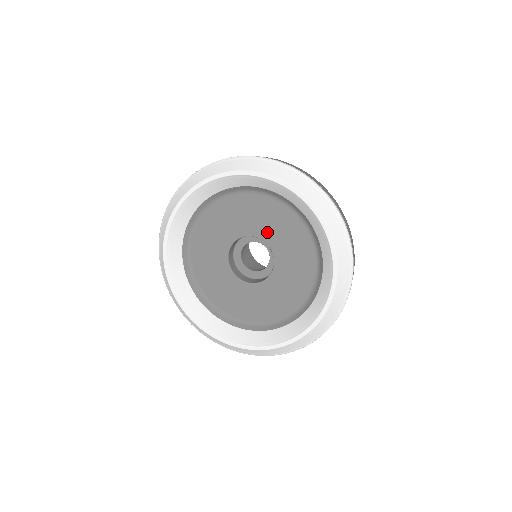
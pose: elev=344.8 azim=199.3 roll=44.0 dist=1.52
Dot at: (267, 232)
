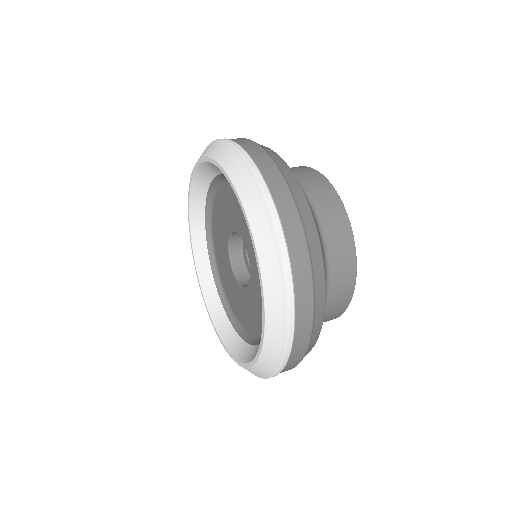
Dot at: (254, 264)
